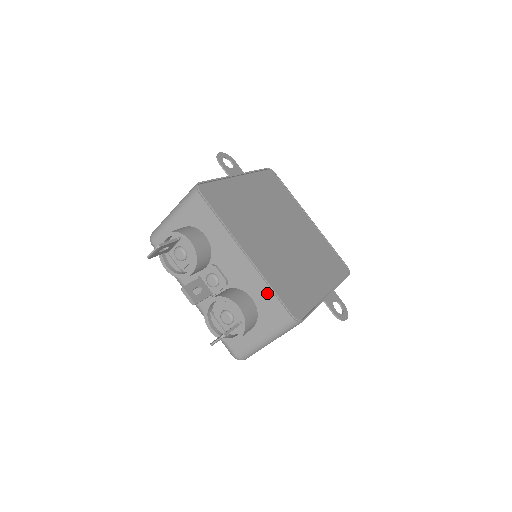
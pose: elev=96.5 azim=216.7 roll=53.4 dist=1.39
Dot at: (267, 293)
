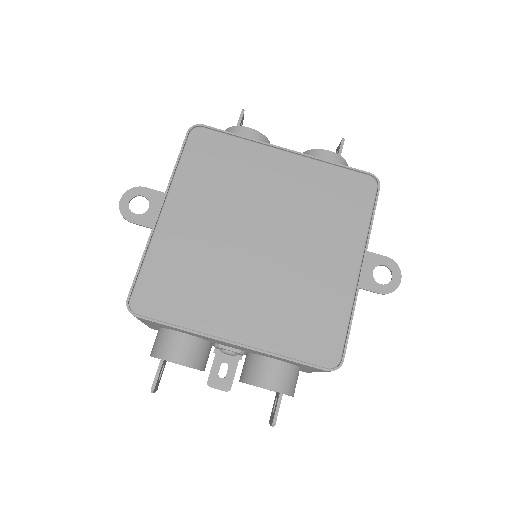
Dot at: (286, 360)
